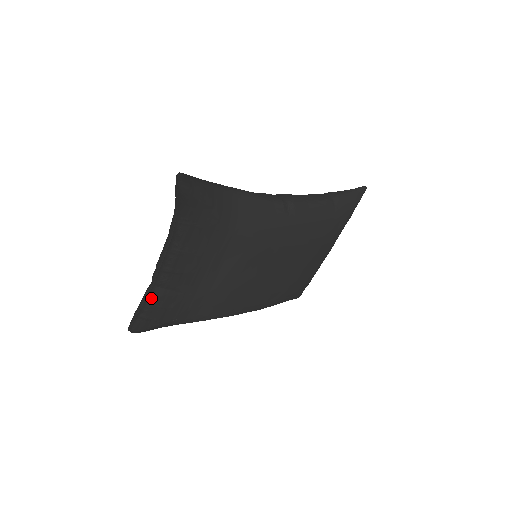
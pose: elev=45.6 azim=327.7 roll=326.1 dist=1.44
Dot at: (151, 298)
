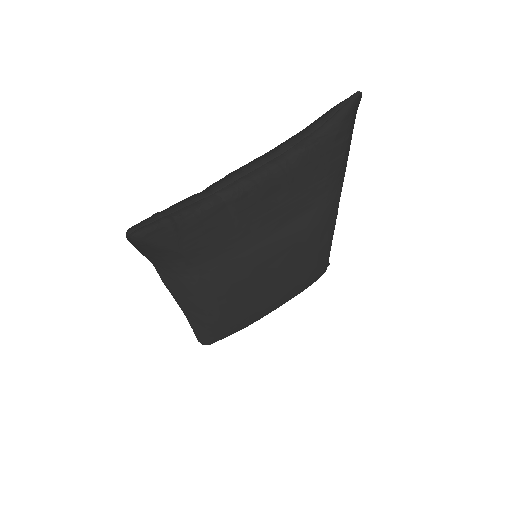
Dot at: (202, 206)
